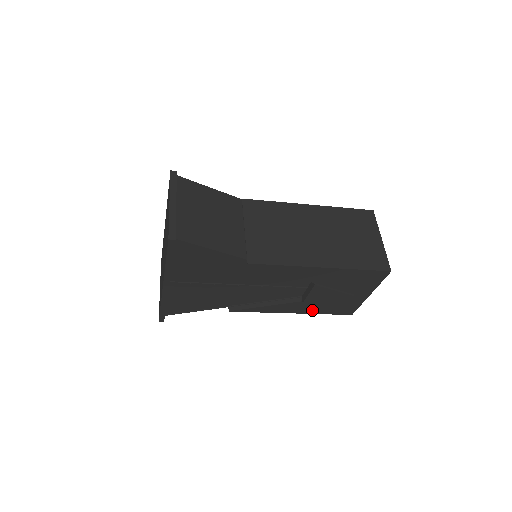
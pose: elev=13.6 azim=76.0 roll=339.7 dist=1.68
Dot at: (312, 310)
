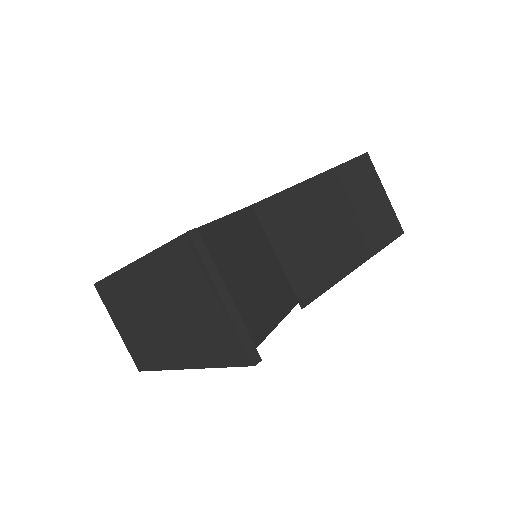
Dot at: occluded
